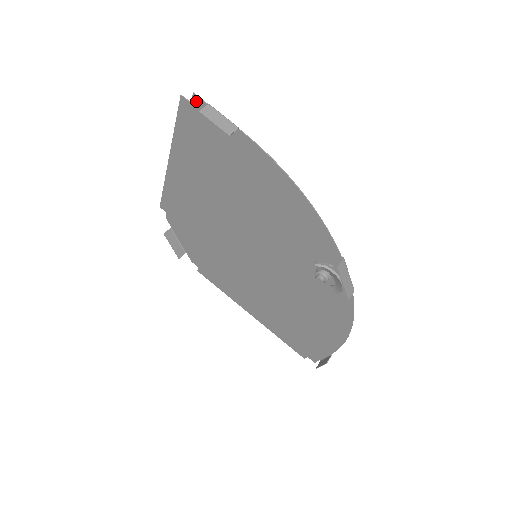
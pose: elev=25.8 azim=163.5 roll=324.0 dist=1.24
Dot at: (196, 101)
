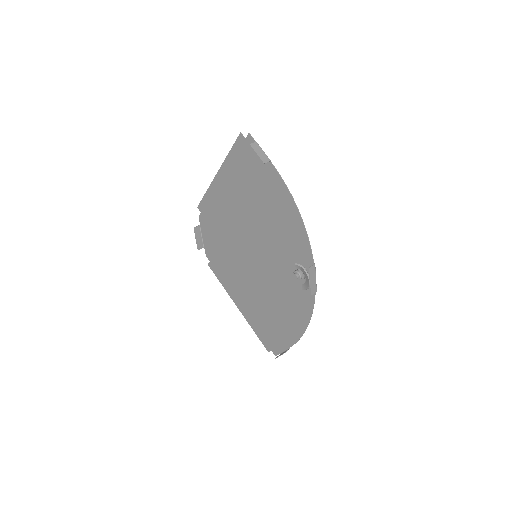
Dot at: (249, 138)
